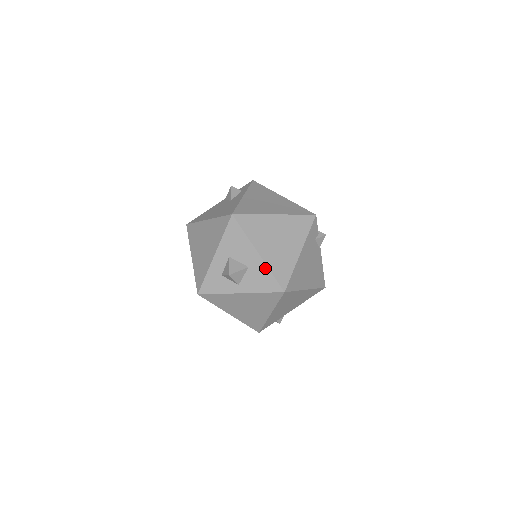
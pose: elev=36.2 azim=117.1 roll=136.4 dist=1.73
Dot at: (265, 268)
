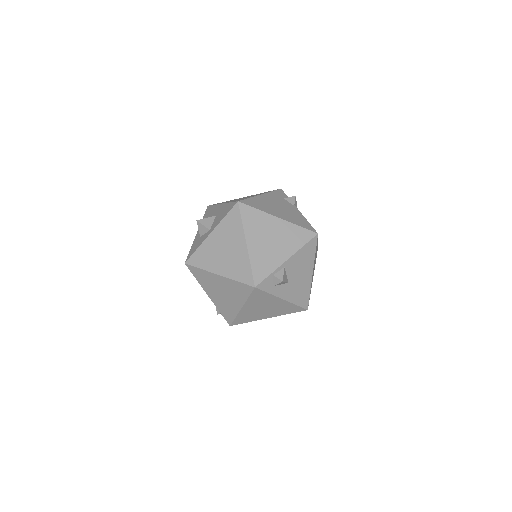
Dot at: (226, 205)
